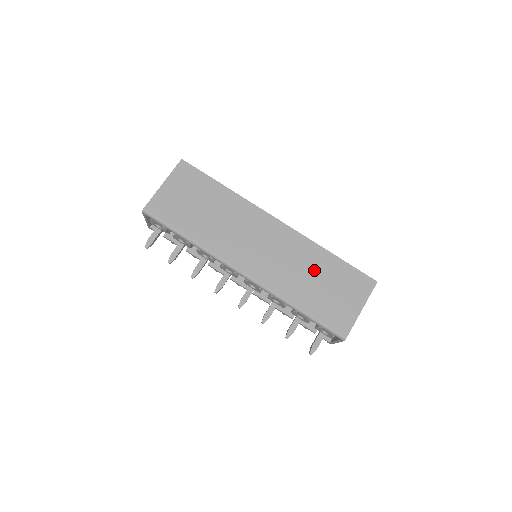
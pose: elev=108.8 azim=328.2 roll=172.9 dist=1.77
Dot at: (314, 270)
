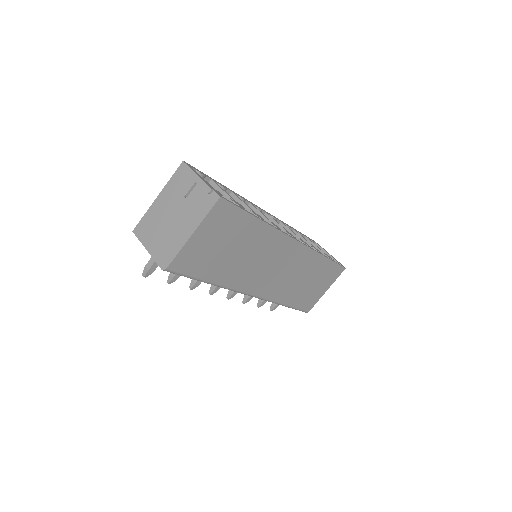
Dot at: (308, 275)
